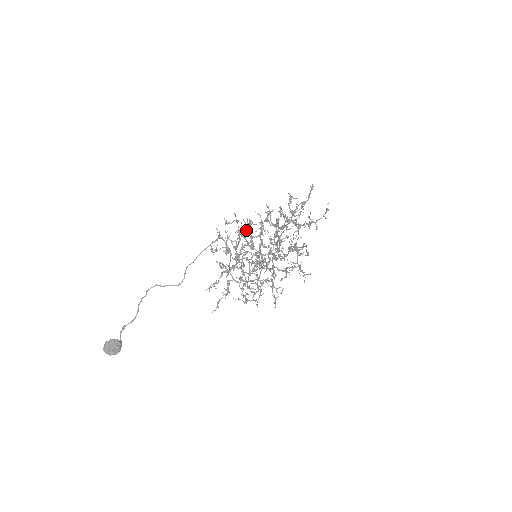
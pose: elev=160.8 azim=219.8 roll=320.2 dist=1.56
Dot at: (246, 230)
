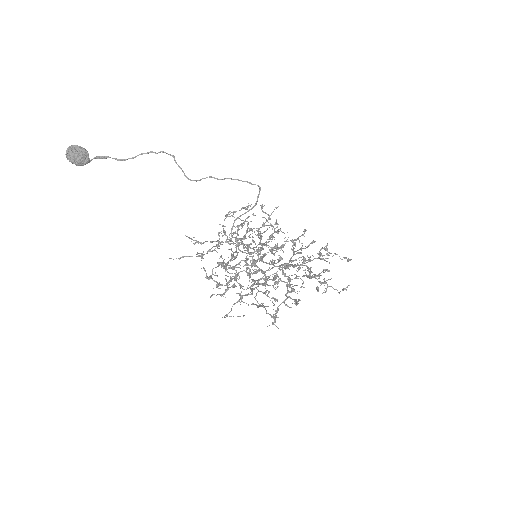
Dot at: (272, 226)
